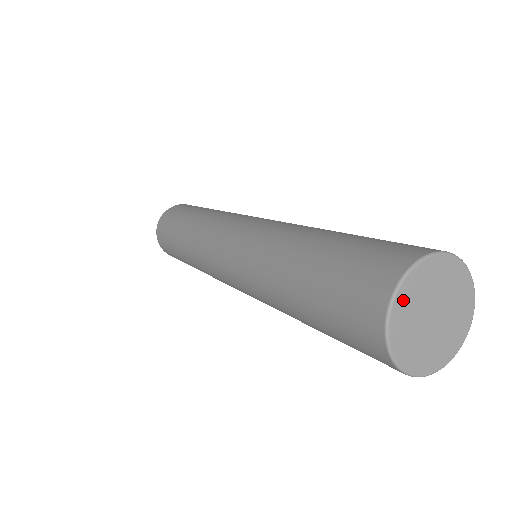
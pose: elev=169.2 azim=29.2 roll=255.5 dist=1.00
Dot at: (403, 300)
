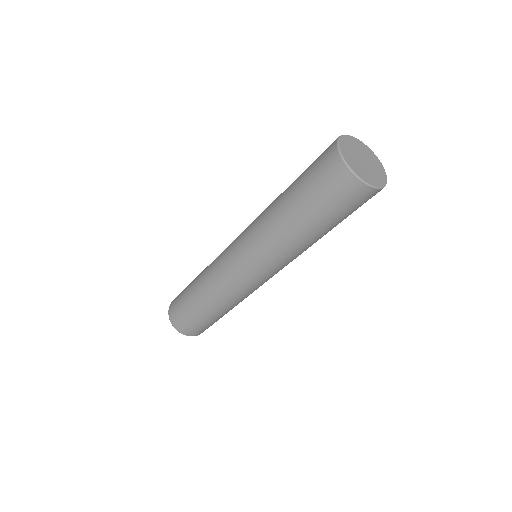
Dot at: (349, 140)
